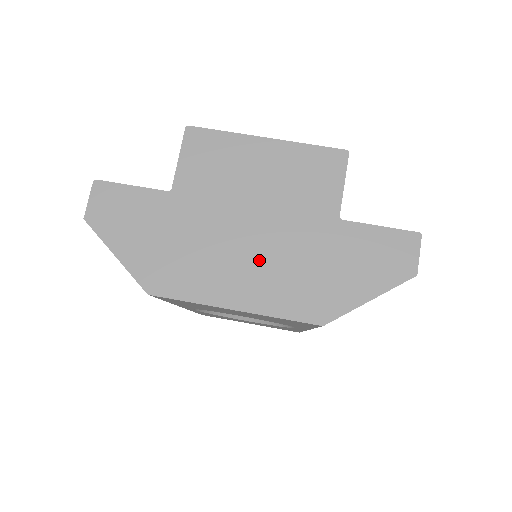
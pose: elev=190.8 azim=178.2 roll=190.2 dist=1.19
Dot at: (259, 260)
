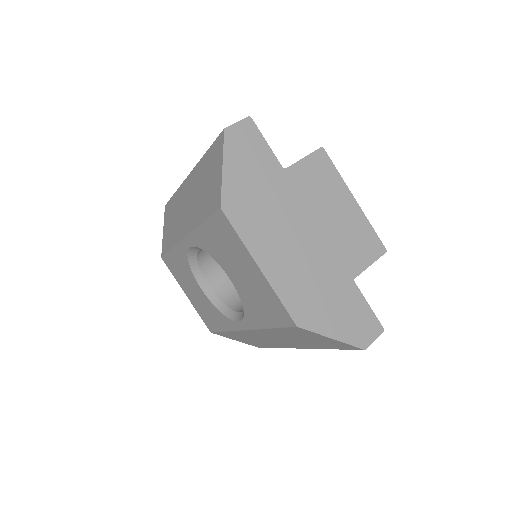
Dot at: (296, 256)
